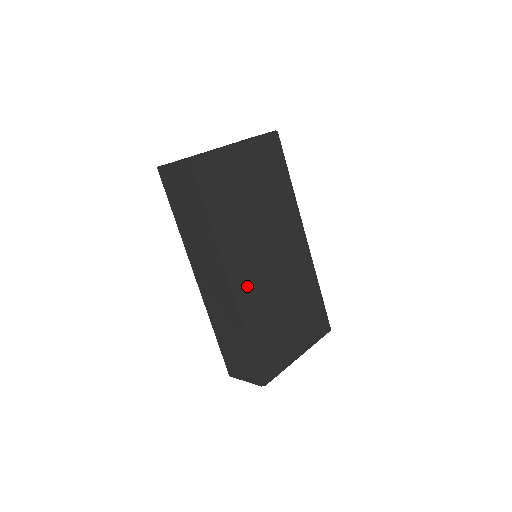
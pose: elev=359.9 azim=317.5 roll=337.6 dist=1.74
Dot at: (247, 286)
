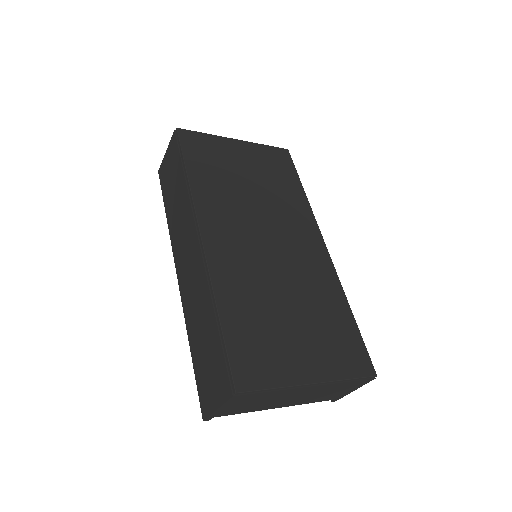
Dot at: (226, 253)
